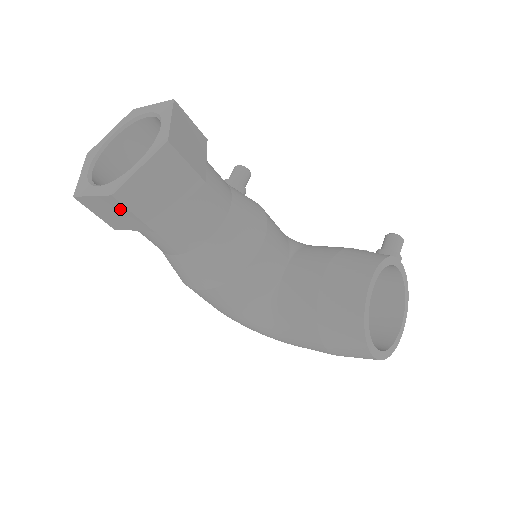
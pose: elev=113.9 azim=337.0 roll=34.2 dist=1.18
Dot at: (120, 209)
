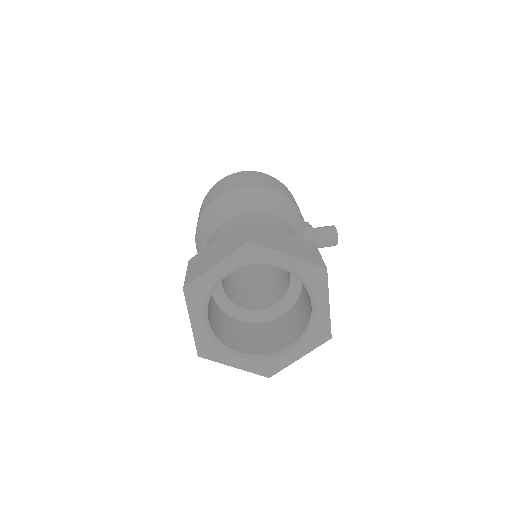
Dot at: occluded
